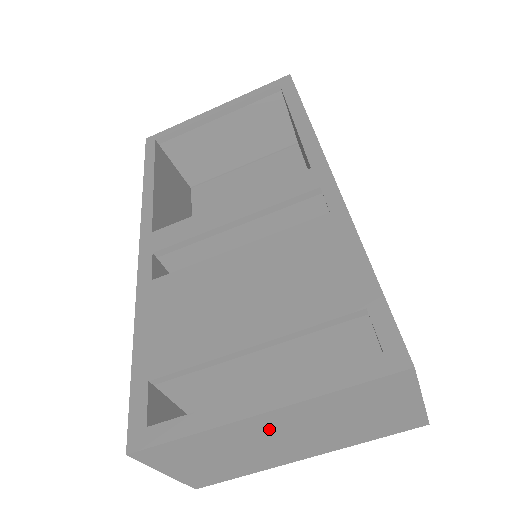
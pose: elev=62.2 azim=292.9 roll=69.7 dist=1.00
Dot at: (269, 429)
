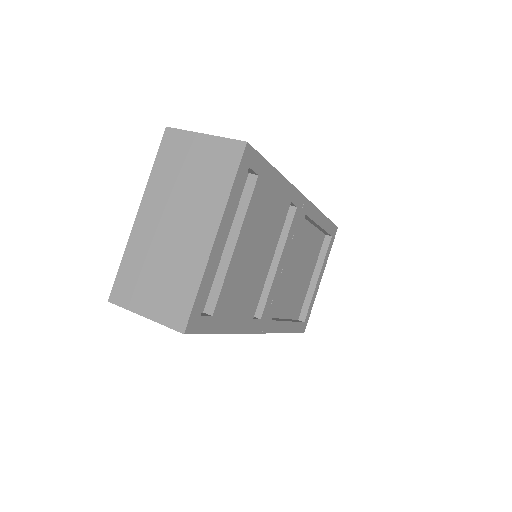
Dot at: (155, 223)
